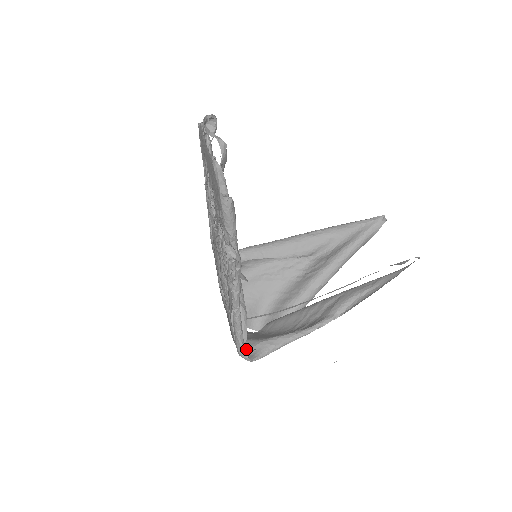
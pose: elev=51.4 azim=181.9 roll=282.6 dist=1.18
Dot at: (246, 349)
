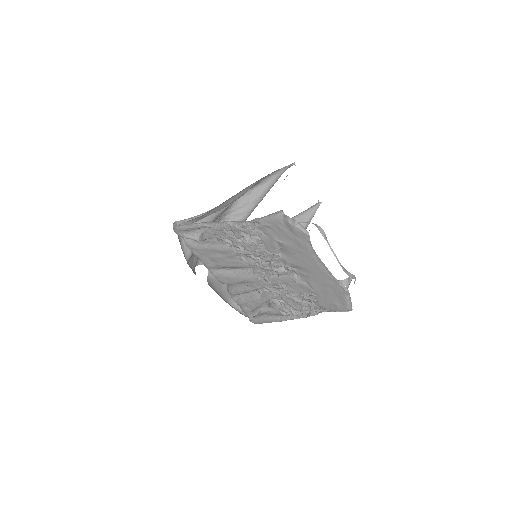
Dot at: occluded
